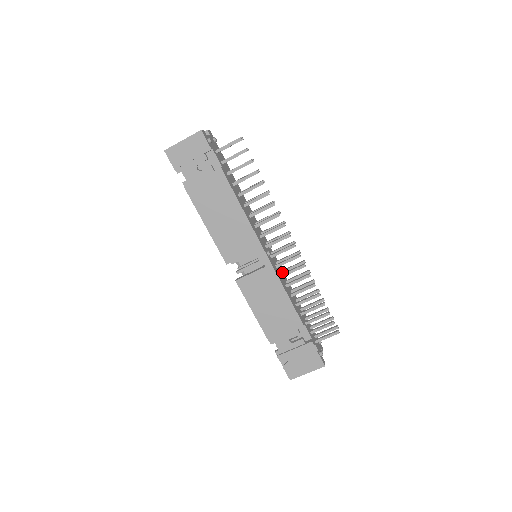
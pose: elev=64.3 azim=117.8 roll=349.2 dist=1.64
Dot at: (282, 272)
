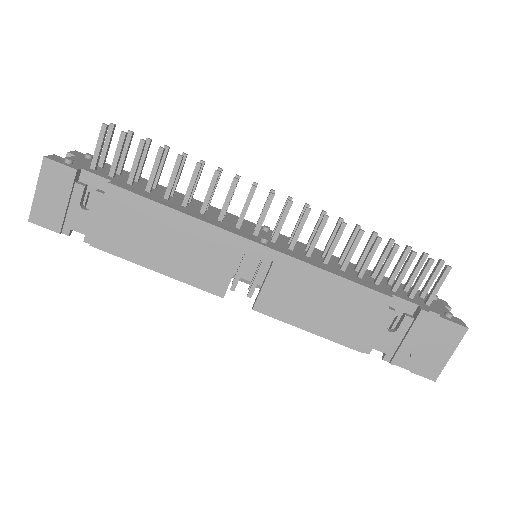
Dot at: (307, 249)
